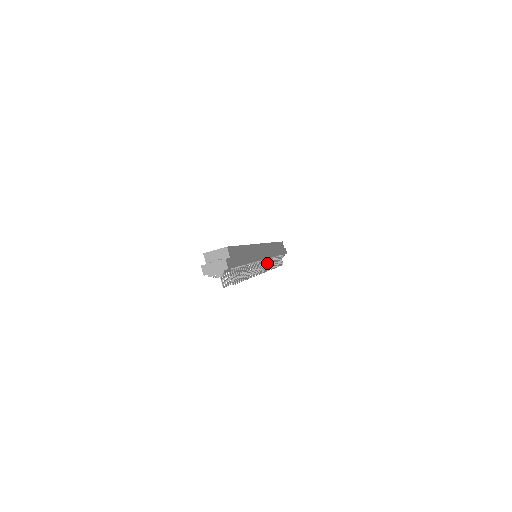
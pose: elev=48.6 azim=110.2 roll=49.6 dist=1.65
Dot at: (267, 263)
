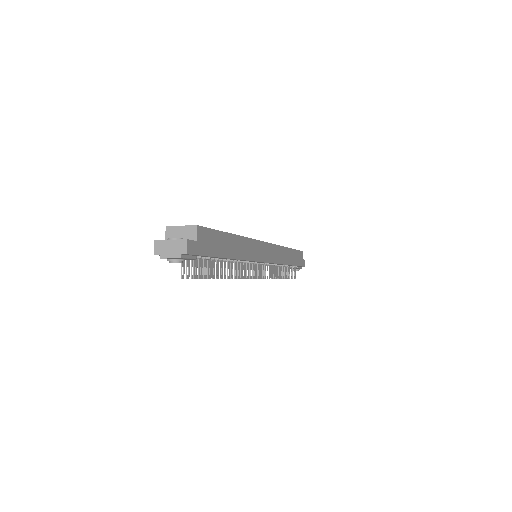
Dot at: (270, 269)
